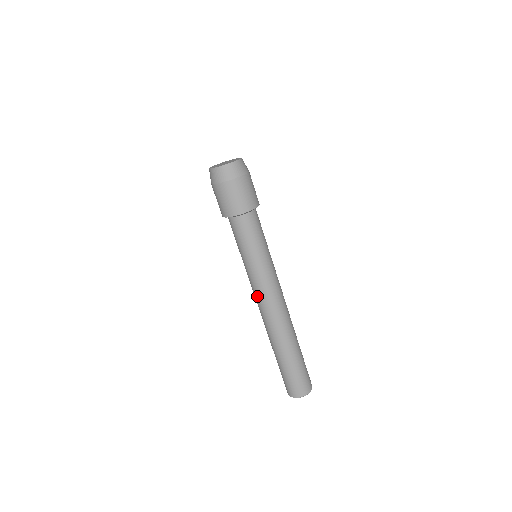
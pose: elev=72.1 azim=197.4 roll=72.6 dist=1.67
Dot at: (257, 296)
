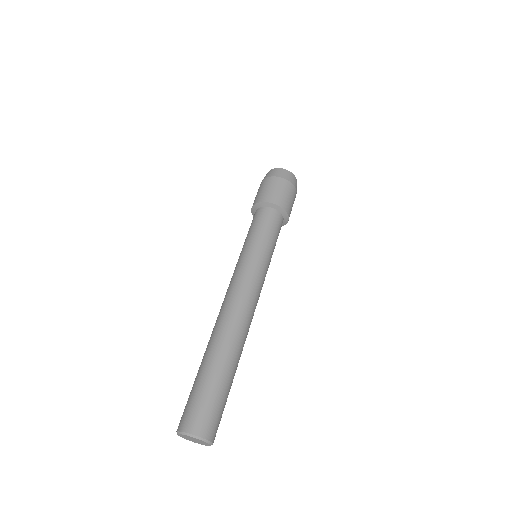
Dot at: occluded
